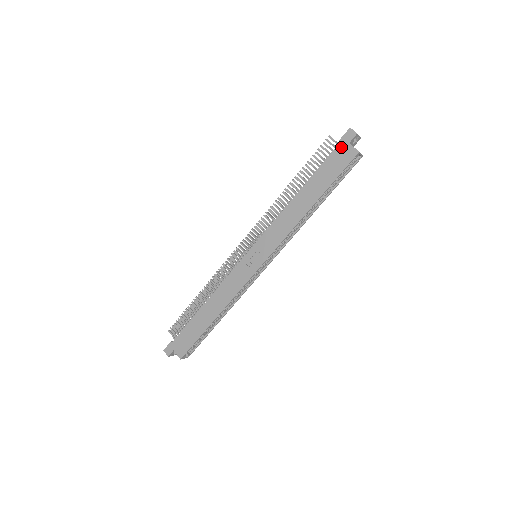
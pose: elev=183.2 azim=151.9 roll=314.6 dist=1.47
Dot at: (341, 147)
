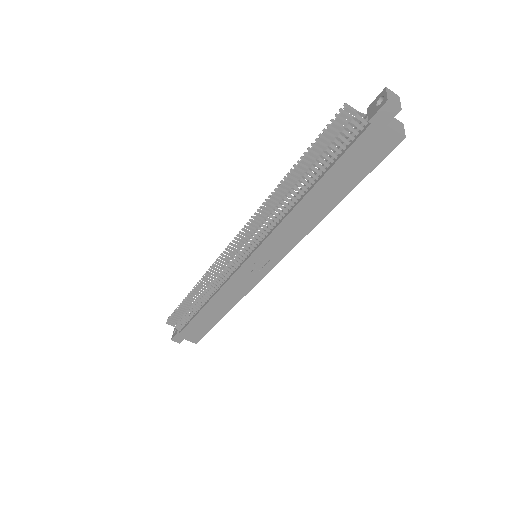
Dot at: (373, 132)
